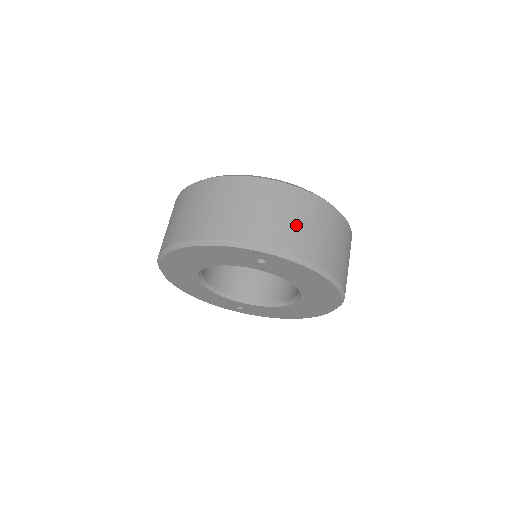
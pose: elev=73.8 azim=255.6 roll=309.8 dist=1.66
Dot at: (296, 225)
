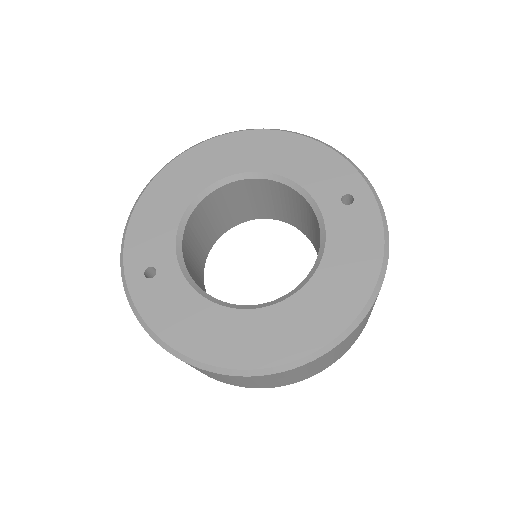
Dot at: occluded
